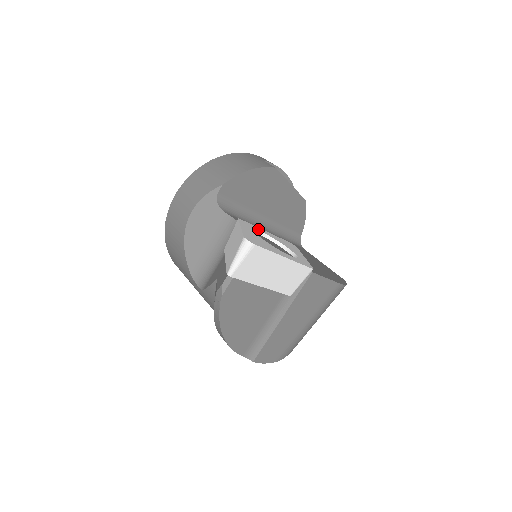
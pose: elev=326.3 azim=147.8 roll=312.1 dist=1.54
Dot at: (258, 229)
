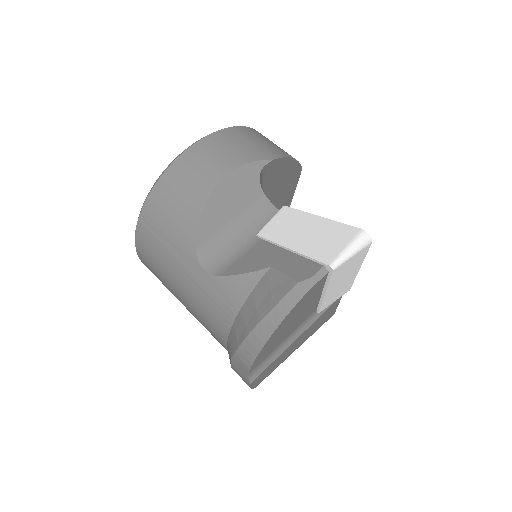
Dot at: occluded
